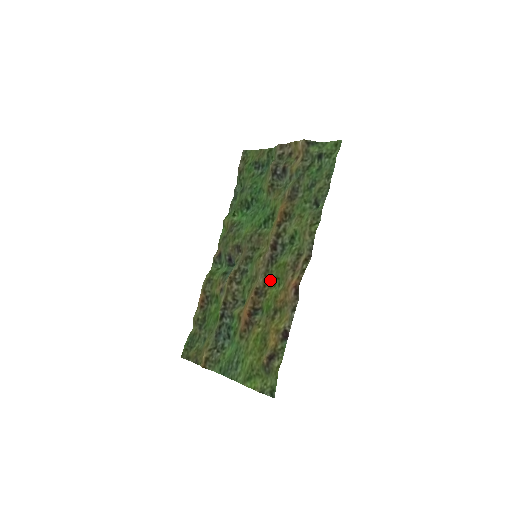
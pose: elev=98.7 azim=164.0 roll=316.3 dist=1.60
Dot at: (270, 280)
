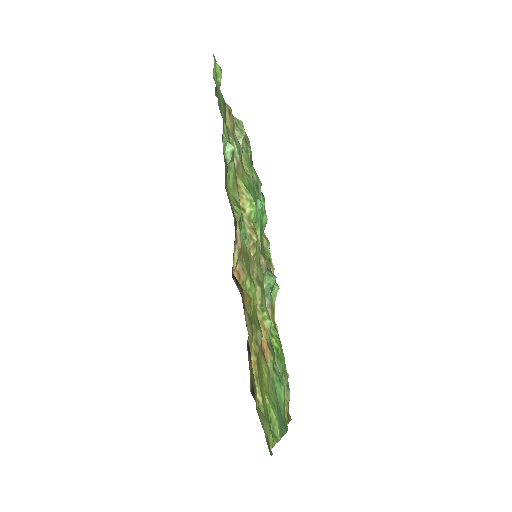
Dot at: occluded
